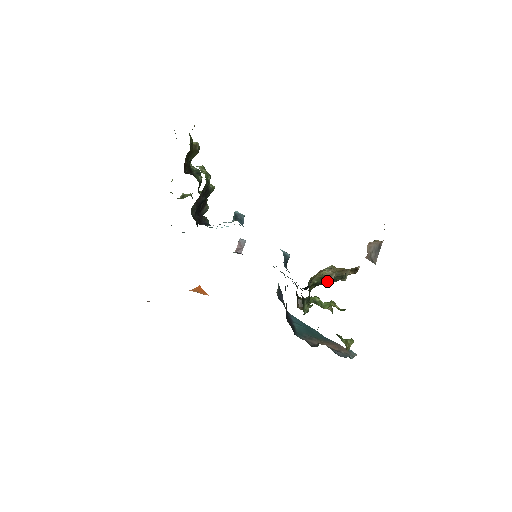
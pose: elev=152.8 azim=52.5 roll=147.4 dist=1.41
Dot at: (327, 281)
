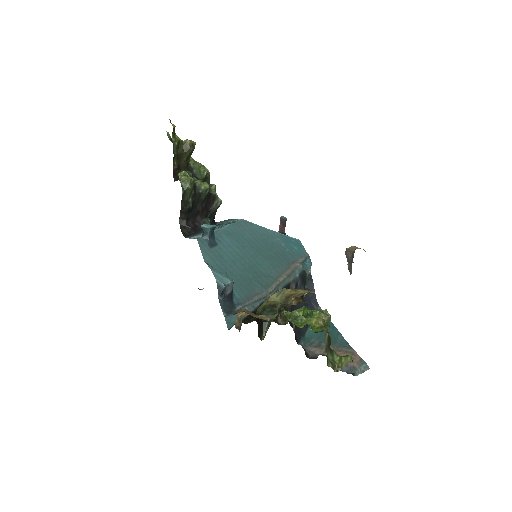
Dot at: (239, 325)
